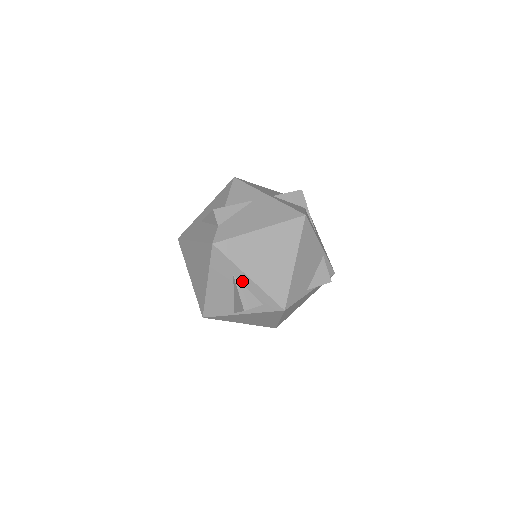
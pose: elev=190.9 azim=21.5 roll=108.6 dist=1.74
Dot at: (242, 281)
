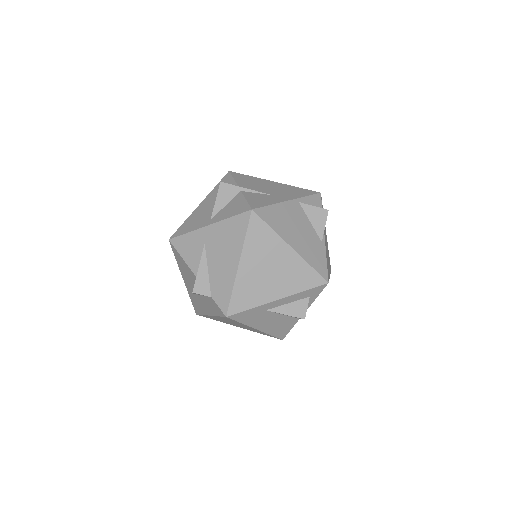
Dot at: (276, 306)
